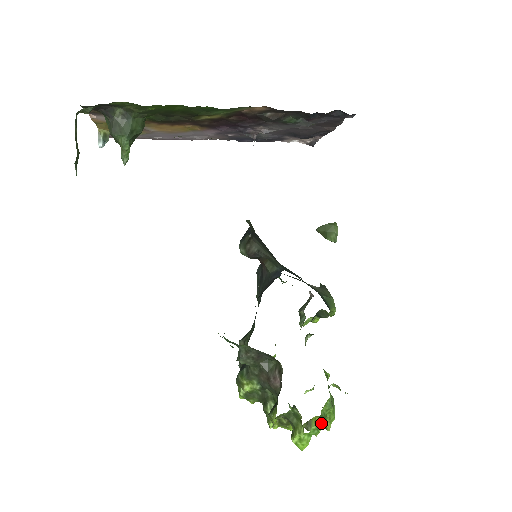
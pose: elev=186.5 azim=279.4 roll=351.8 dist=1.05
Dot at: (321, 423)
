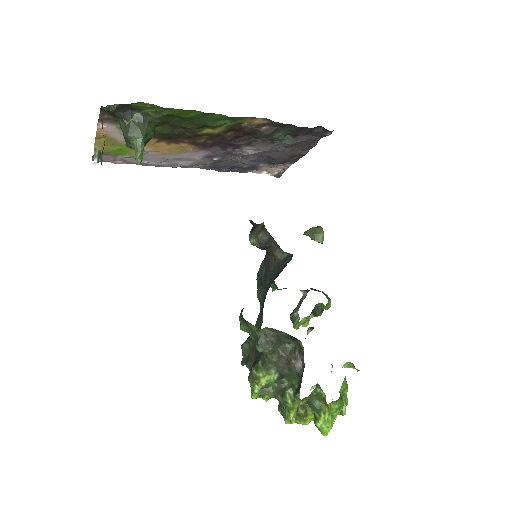
Dot at: (341, 402)
